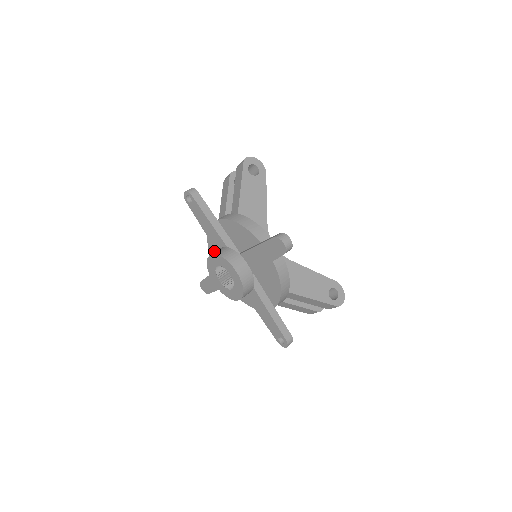
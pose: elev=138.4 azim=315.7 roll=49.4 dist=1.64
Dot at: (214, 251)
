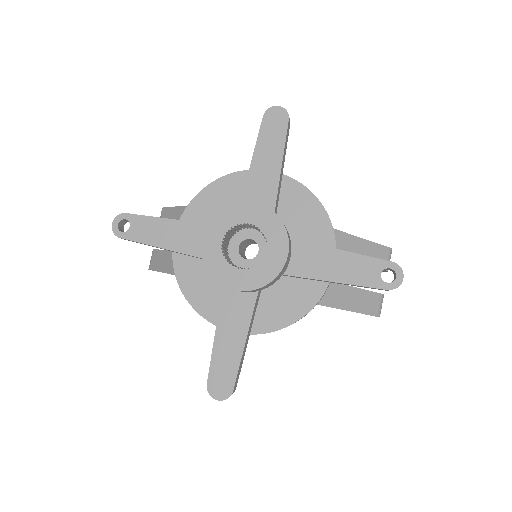
Dot at: (198, 290)
